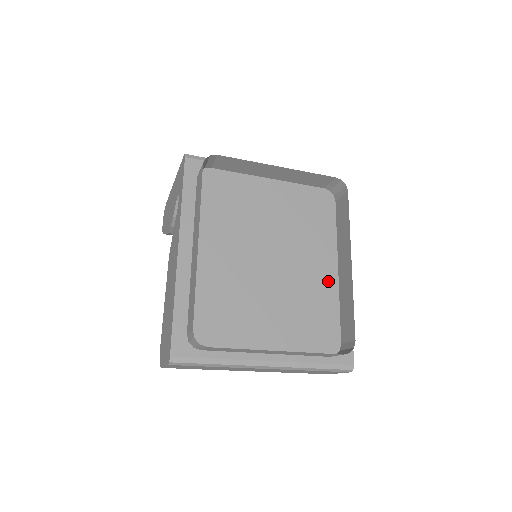
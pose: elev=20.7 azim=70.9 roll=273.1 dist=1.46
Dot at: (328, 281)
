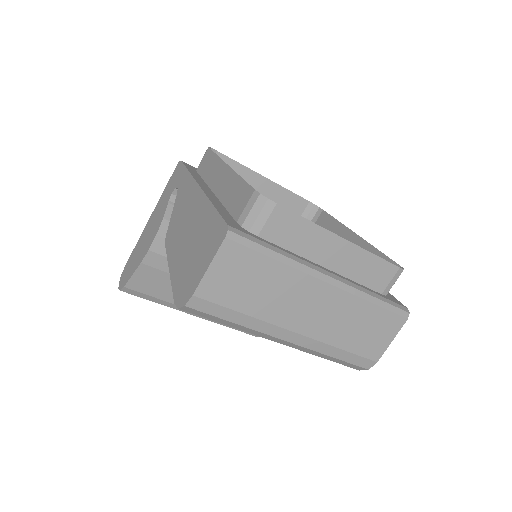
Dot at: occluded
